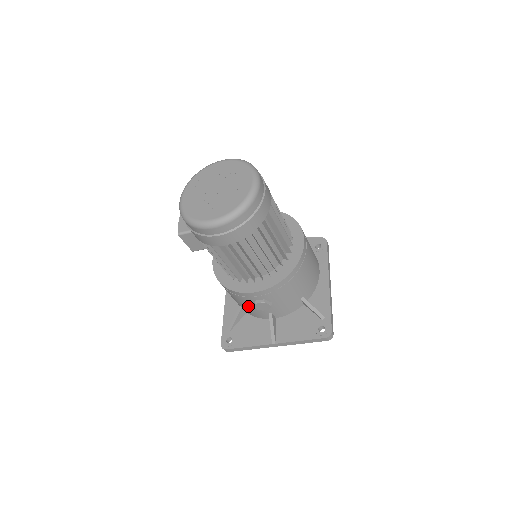
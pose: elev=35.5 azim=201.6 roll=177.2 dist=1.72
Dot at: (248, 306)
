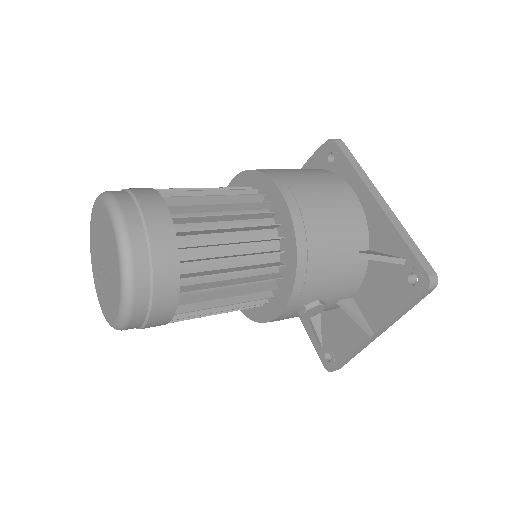
Dot at: occluded
